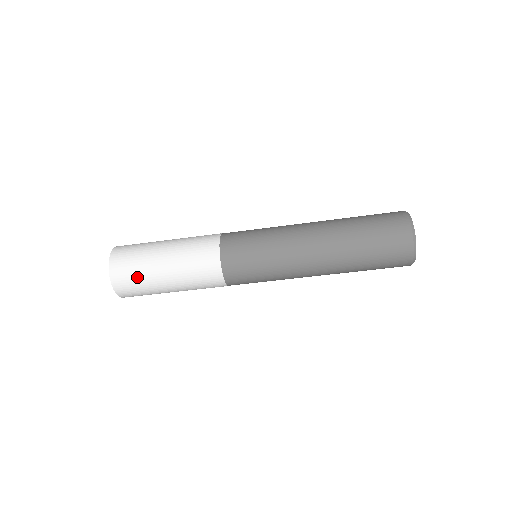
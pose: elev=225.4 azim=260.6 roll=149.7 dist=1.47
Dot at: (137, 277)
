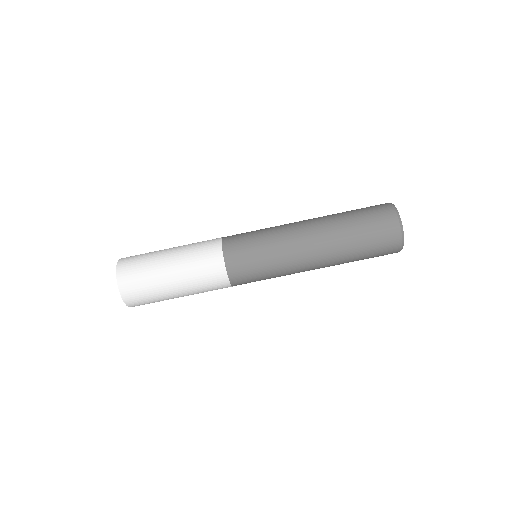
Dot at: (142, 259)
